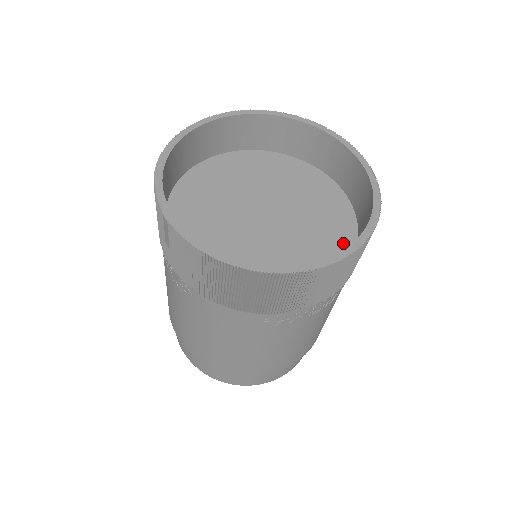
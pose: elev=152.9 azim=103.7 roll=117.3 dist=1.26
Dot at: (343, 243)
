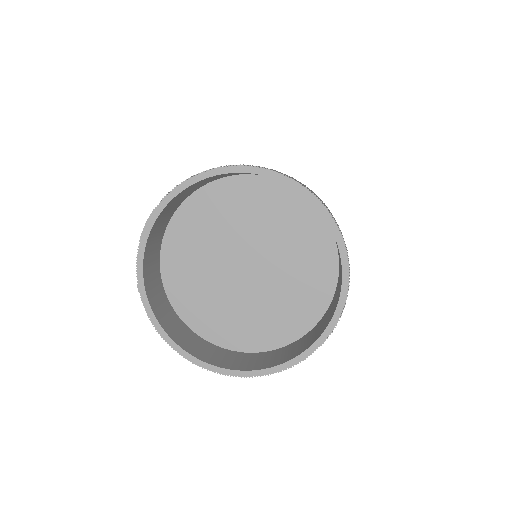
Dot at: (303, 321)
